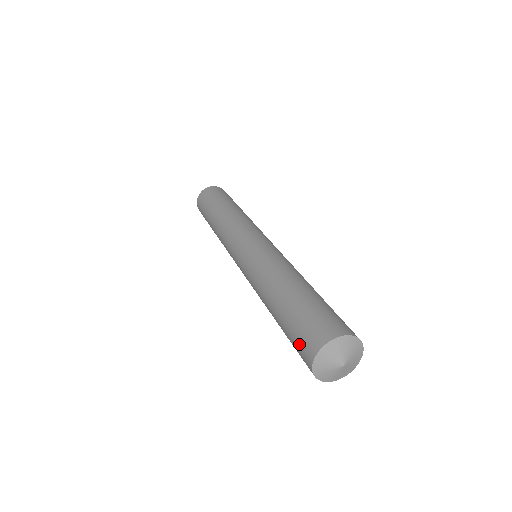
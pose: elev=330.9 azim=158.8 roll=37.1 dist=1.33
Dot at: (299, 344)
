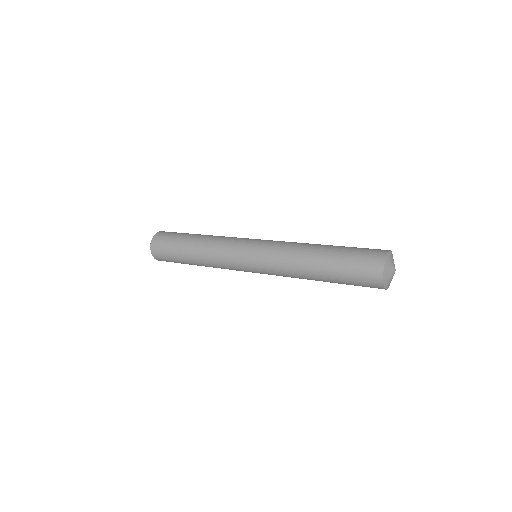
Dot at: (363, 282)
